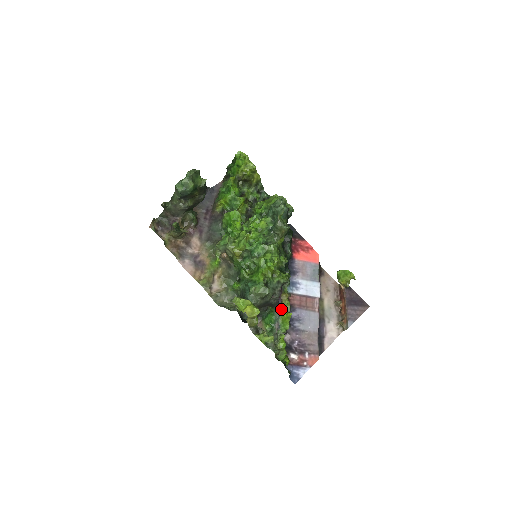
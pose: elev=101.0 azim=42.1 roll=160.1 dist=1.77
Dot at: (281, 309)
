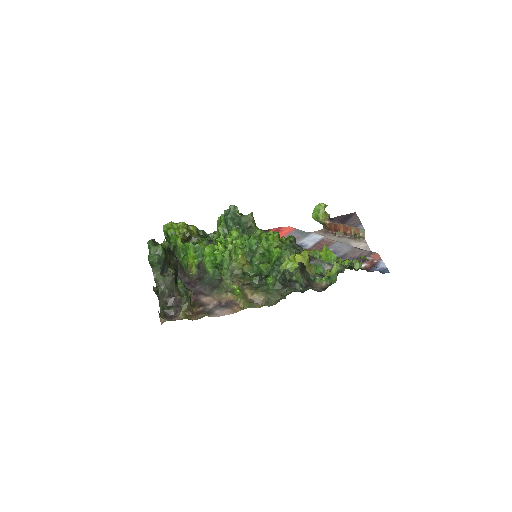
Dot at: (315, 258)
